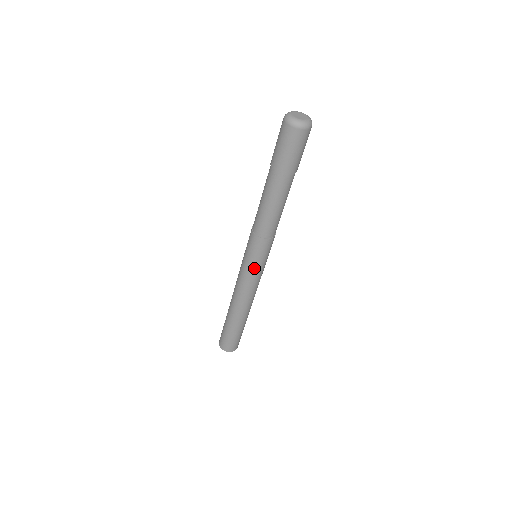
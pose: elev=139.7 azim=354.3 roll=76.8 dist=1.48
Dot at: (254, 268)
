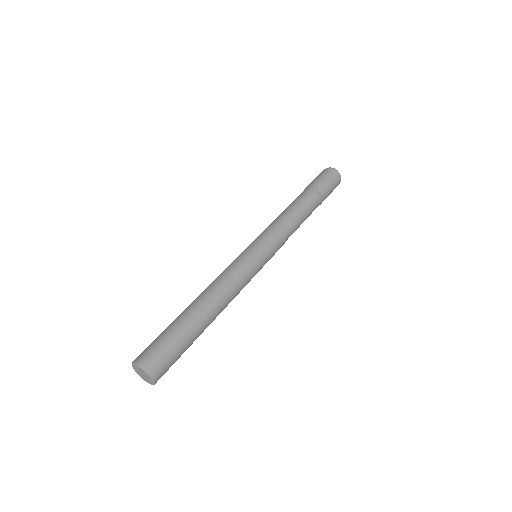
Dot at: (262, 264)
